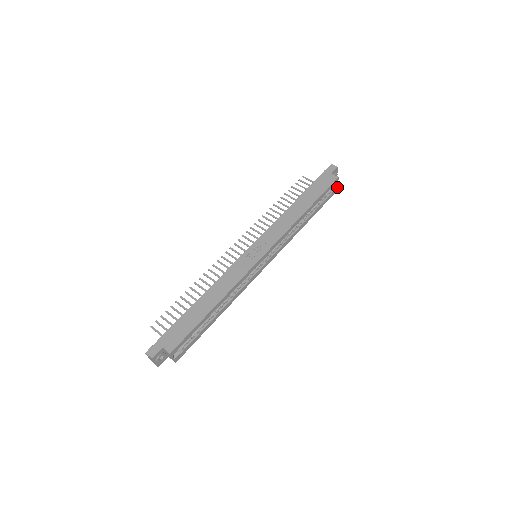
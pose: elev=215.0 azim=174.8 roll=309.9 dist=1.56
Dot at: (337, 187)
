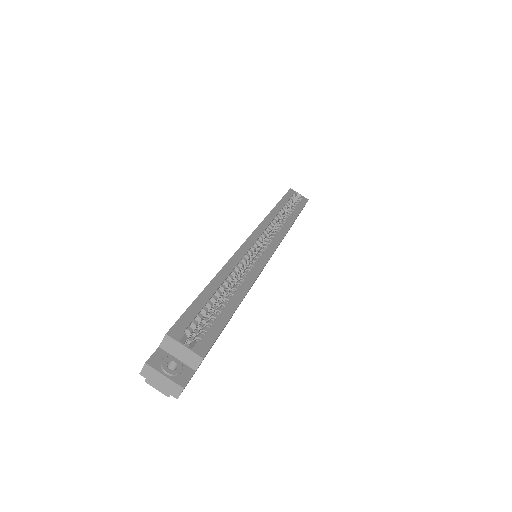
Dot at: (303, 197)
